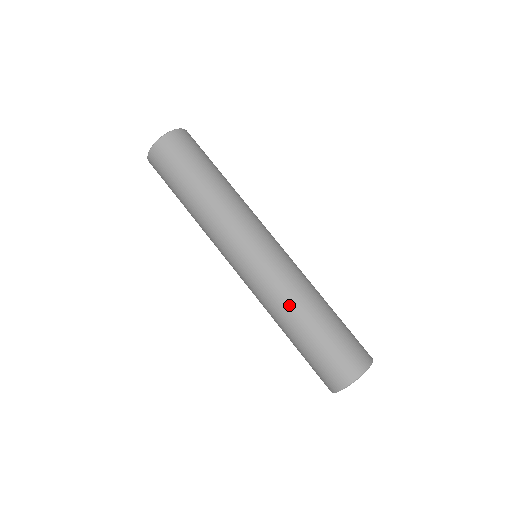
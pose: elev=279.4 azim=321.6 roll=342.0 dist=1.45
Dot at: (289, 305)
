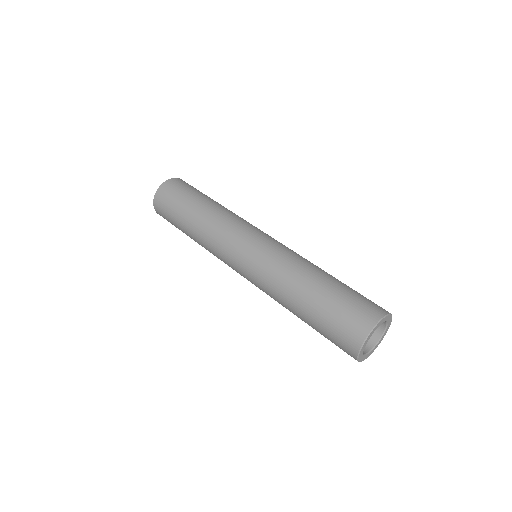
Dot at: (297, 268)
